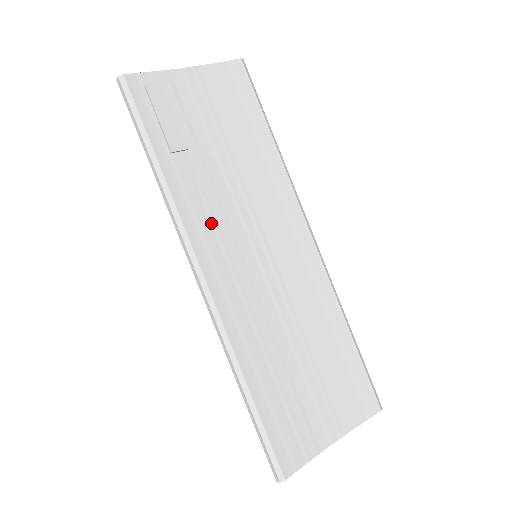
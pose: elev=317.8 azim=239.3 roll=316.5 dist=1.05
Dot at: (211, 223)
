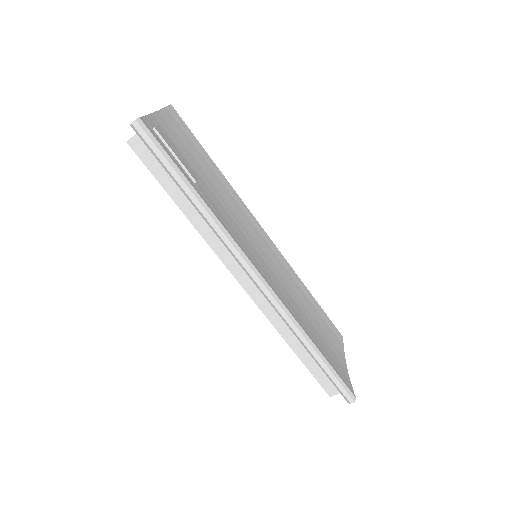
Dot at: (237, 235)
